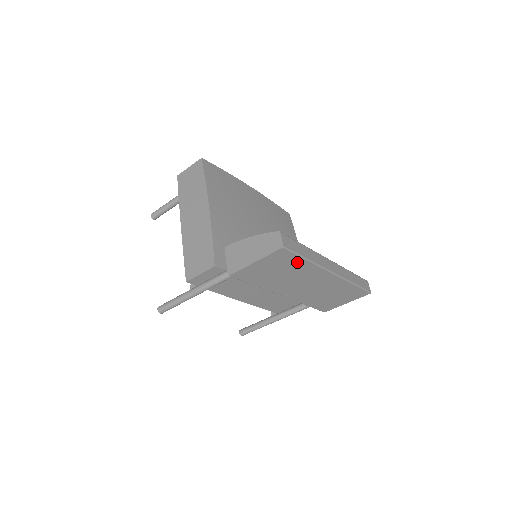
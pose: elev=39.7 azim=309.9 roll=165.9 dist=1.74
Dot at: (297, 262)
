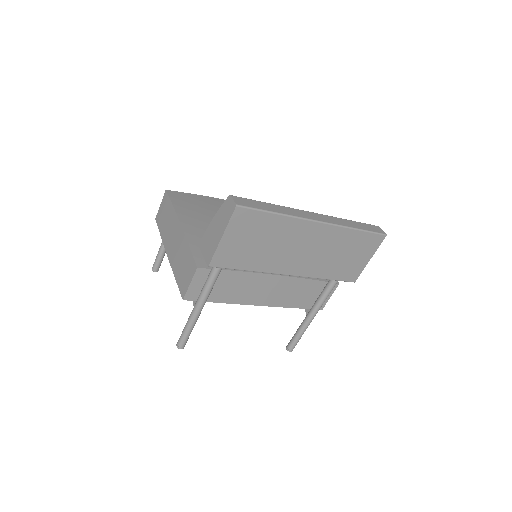
Dot at: (267, 221)
